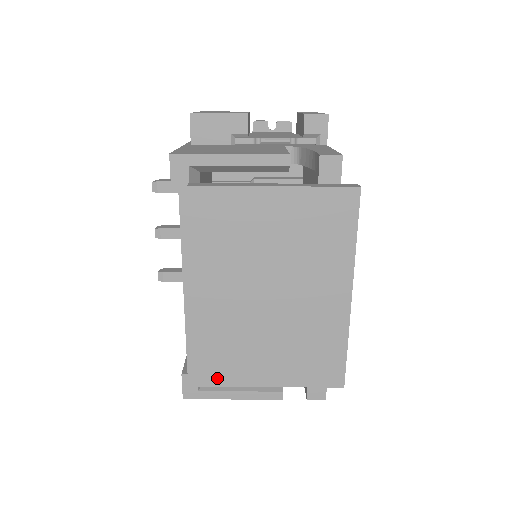
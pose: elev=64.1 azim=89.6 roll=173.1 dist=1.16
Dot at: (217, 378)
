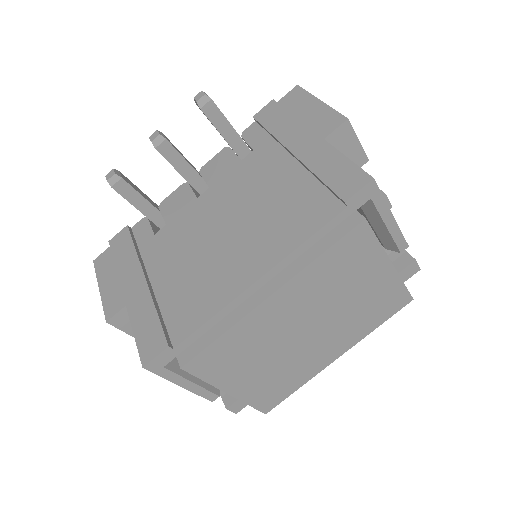
Dot at: (204, 370)
